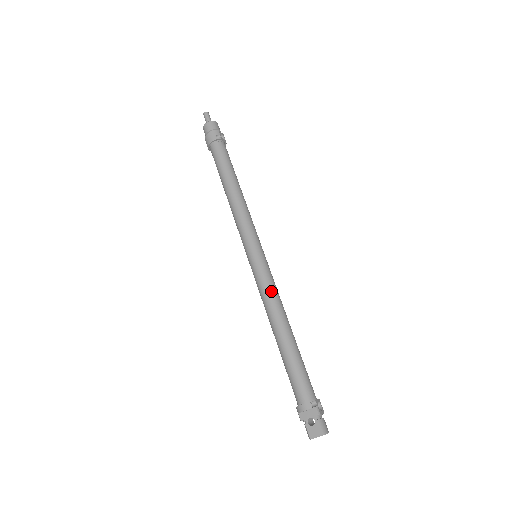
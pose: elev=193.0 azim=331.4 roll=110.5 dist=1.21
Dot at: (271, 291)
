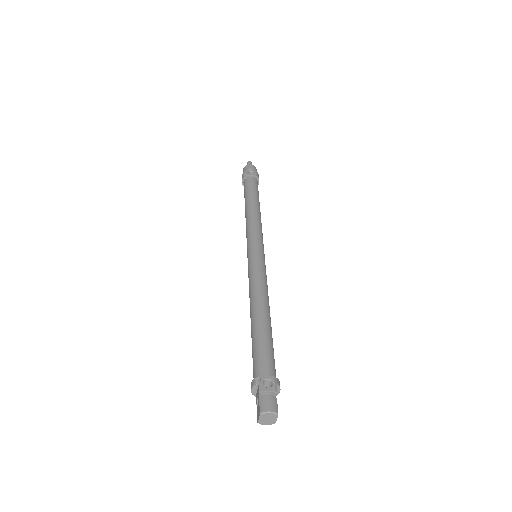
Dot at: (252, 281)
